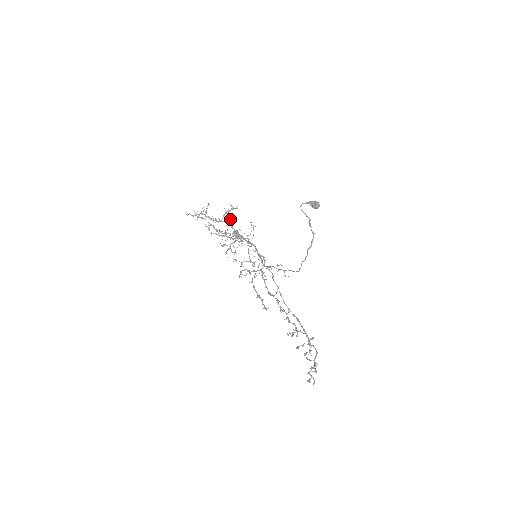
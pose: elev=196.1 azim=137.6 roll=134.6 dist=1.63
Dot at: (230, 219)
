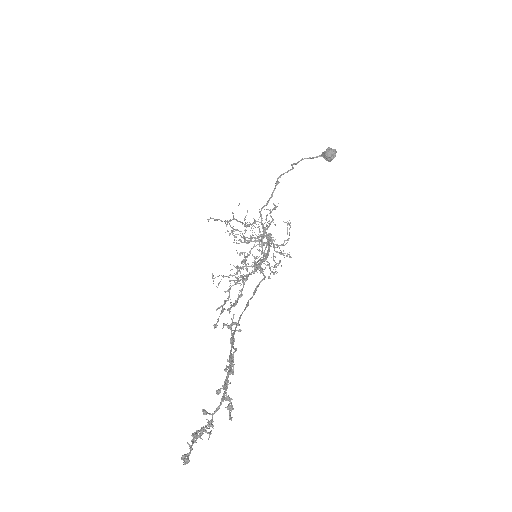
Dot at: (270, 223)
